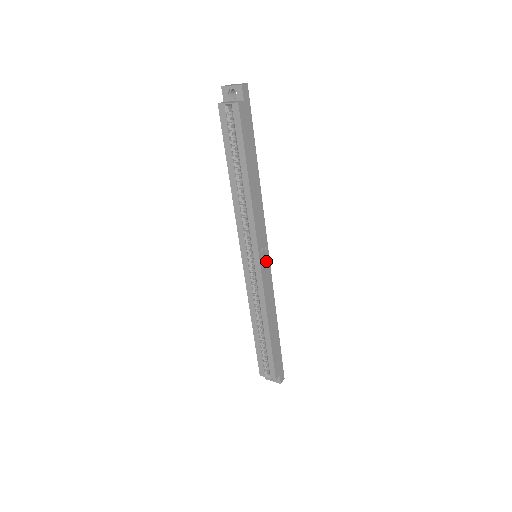
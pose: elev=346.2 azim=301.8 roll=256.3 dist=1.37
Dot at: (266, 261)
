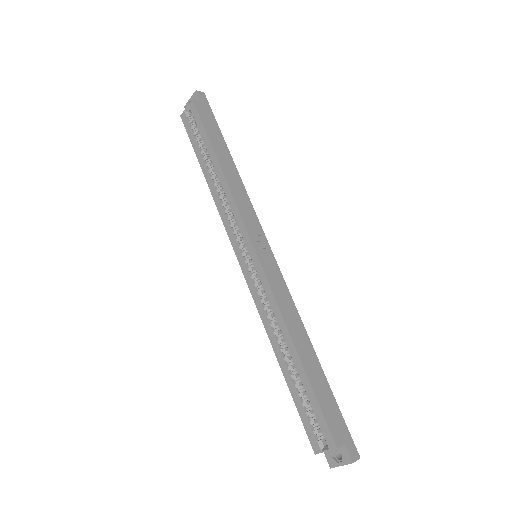
Dot at: (268, 255)
